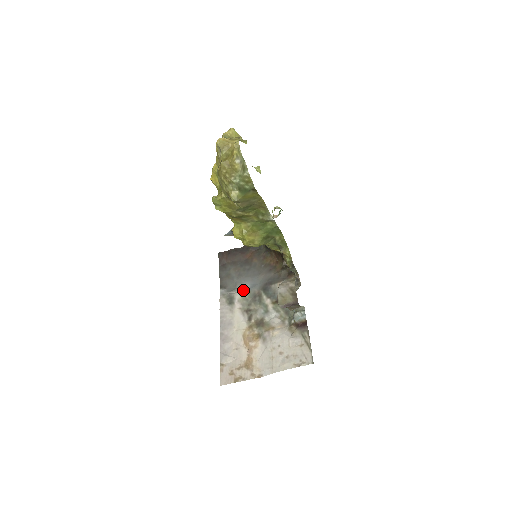
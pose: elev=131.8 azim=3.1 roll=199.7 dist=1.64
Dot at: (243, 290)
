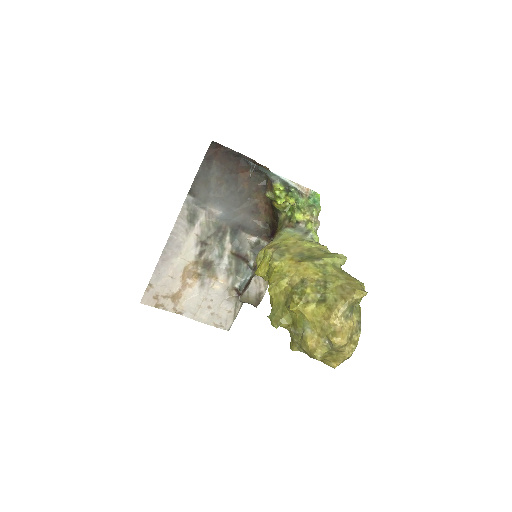
Dot at: (212, 214)
